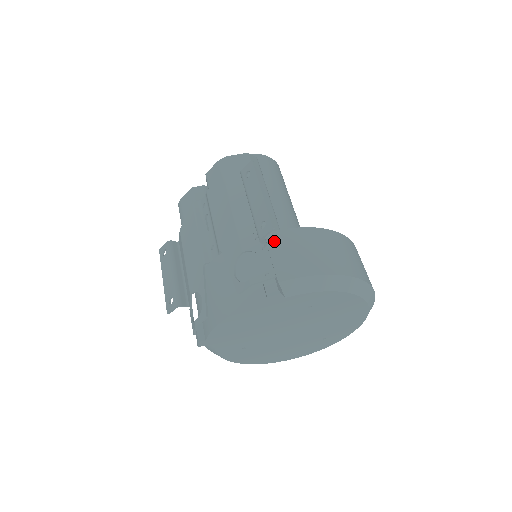
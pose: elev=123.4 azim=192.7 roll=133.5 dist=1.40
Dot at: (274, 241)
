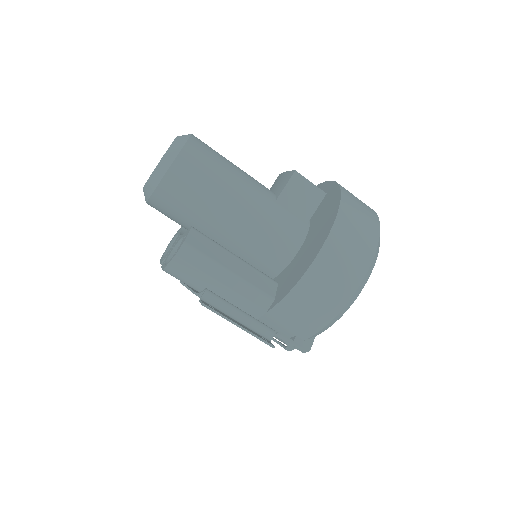
Dot at: (275, 318)
